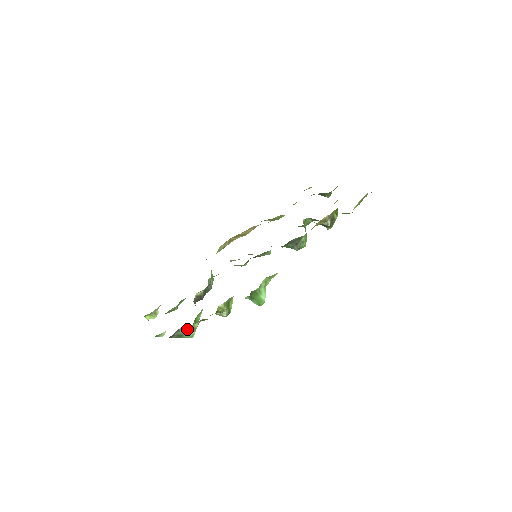
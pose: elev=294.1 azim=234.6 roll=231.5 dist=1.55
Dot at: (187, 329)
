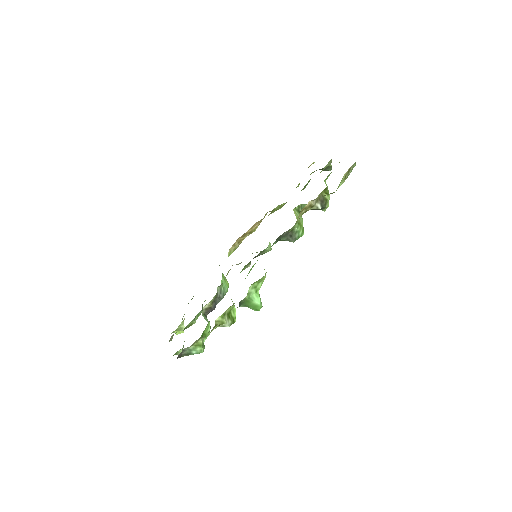
Dot at: (193, 347)
